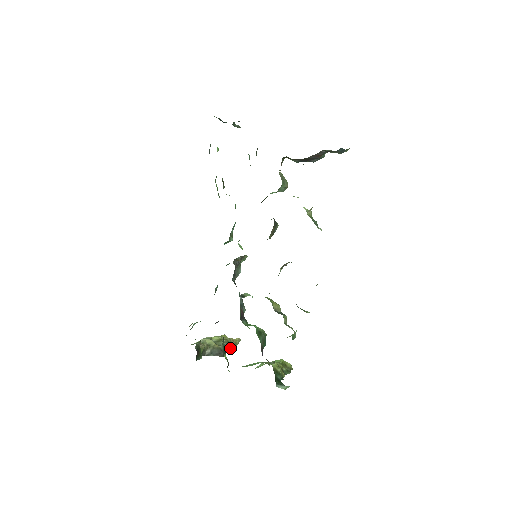
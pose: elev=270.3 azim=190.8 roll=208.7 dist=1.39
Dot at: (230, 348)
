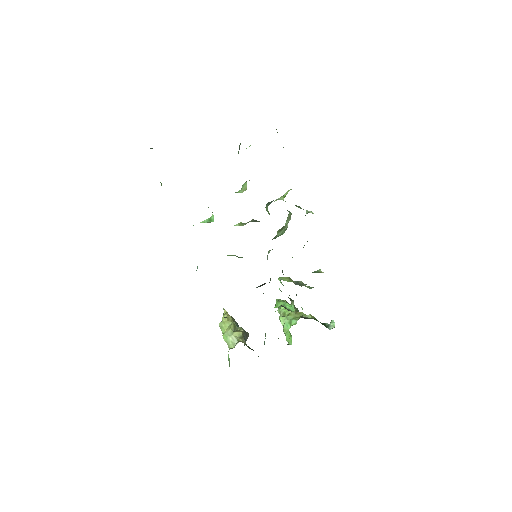
Dot at: (237, 323)
